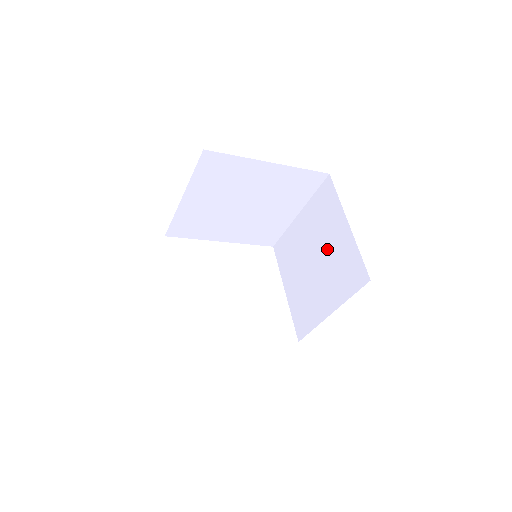
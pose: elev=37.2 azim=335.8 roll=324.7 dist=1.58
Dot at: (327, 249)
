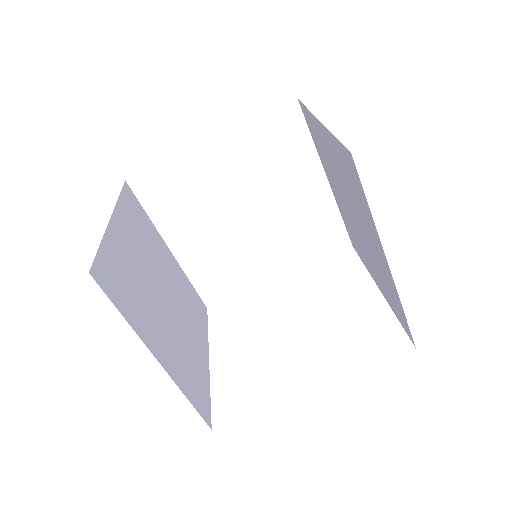
Dot at: (340, 181)
